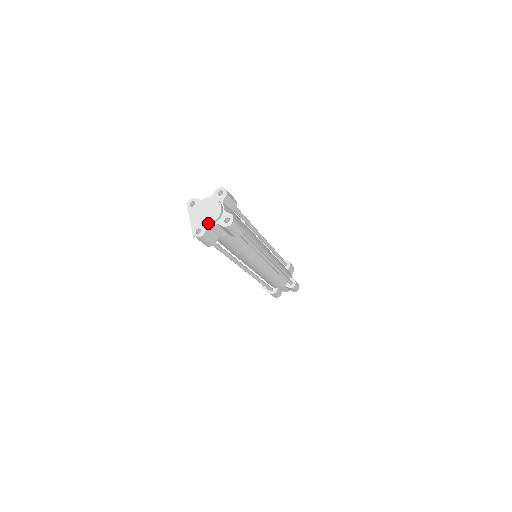
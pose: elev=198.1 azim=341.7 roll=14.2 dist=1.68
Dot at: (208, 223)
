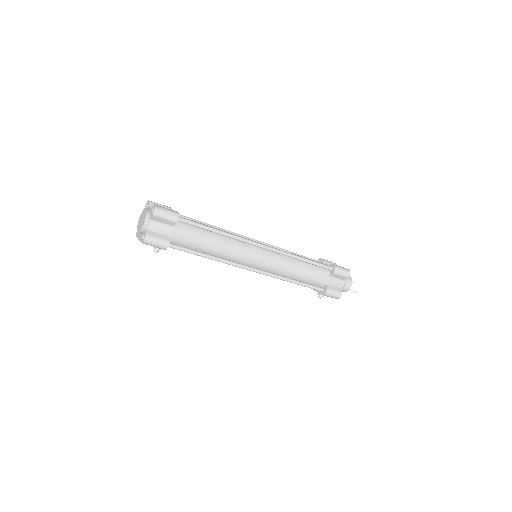
Dot at: (143, 225)
